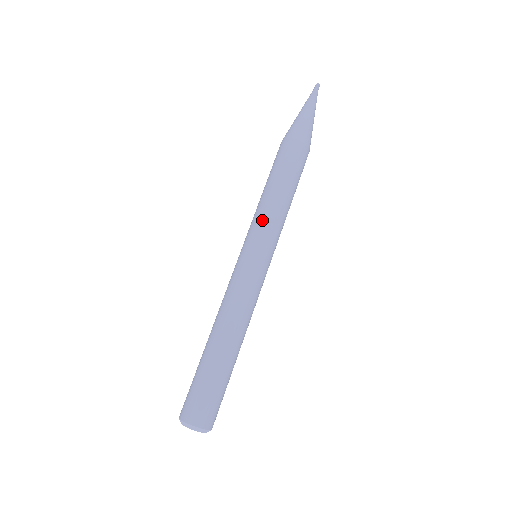
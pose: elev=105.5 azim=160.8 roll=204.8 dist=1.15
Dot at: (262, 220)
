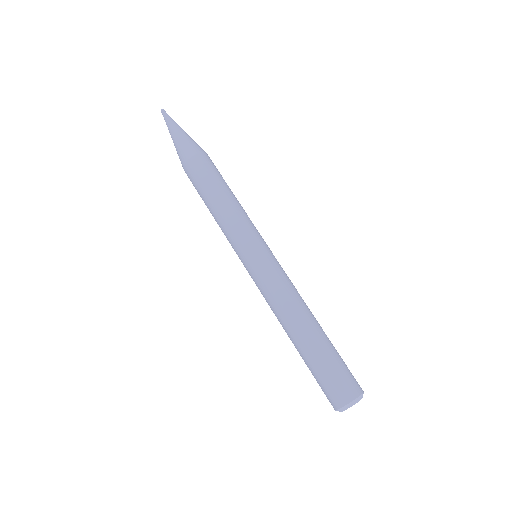
Dot at: (231, 231)
